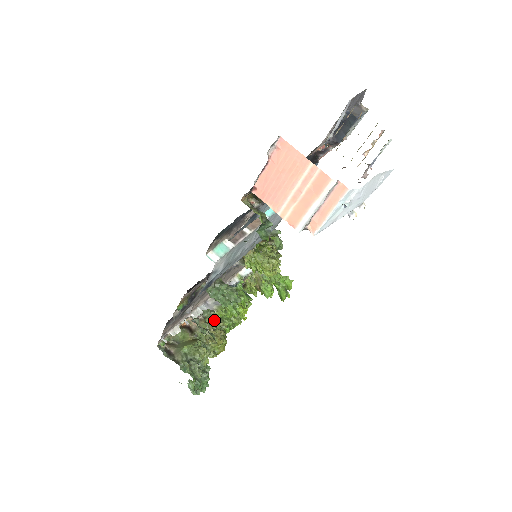
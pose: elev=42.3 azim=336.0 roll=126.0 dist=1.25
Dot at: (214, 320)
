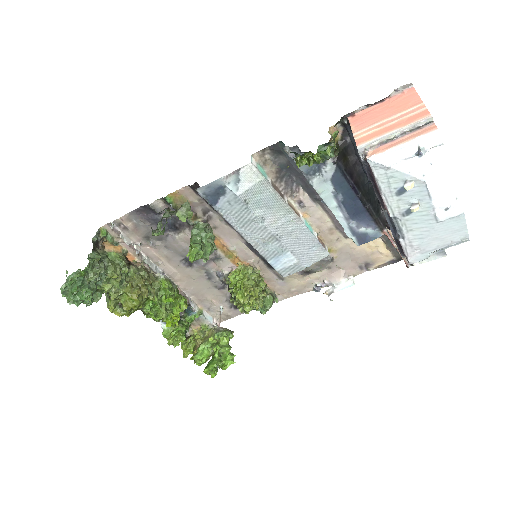
Dot at: (154, 281)
